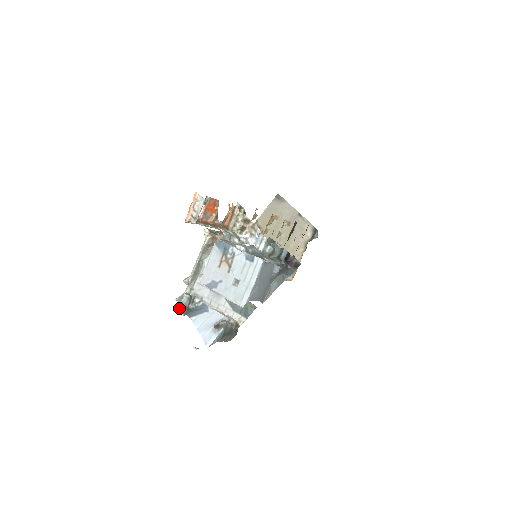
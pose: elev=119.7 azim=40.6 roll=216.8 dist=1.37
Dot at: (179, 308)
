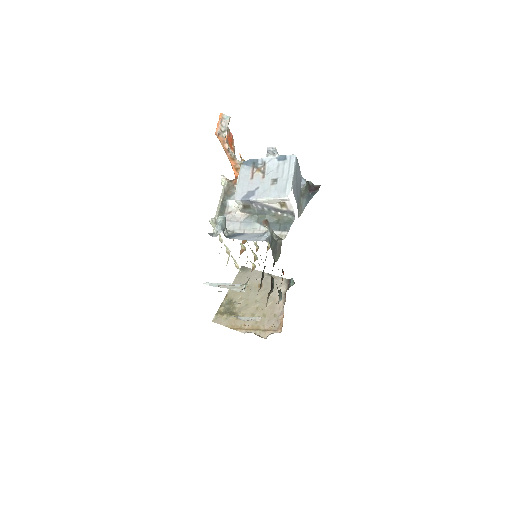
Dot at: (216, 230)
